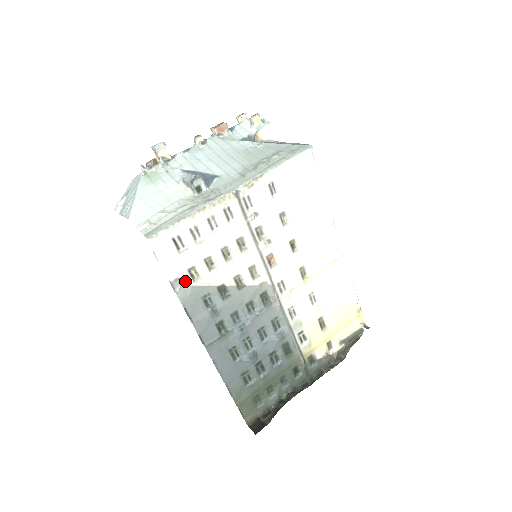
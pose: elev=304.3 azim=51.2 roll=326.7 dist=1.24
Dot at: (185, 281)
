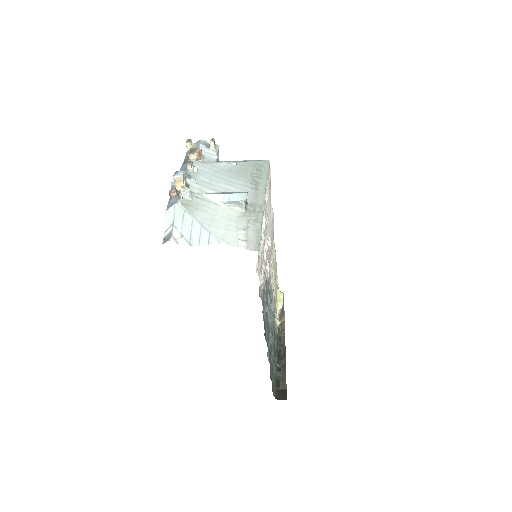
Dot at: occluded
